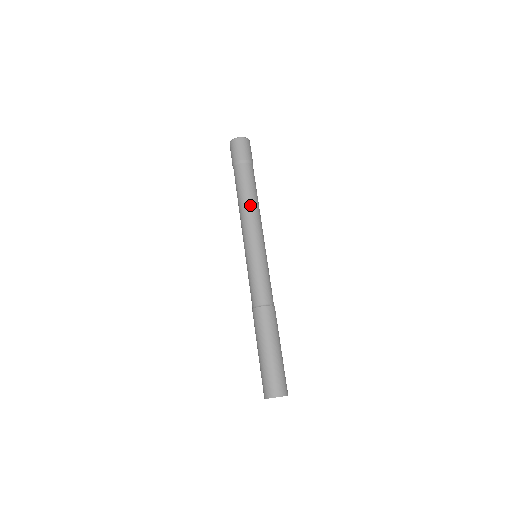
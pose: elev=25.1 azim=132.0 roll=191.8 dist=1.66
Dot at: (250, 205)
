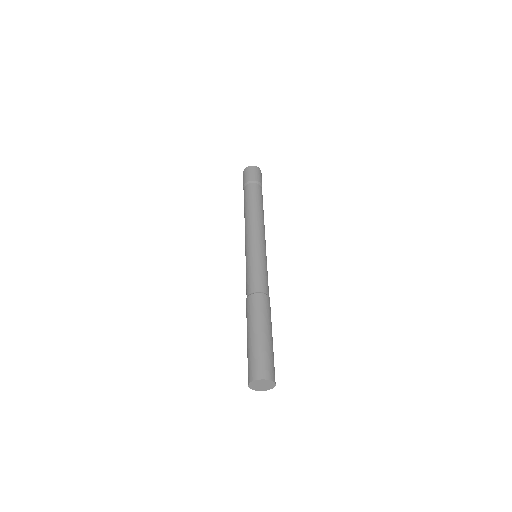
Dot at: (263, 216)
